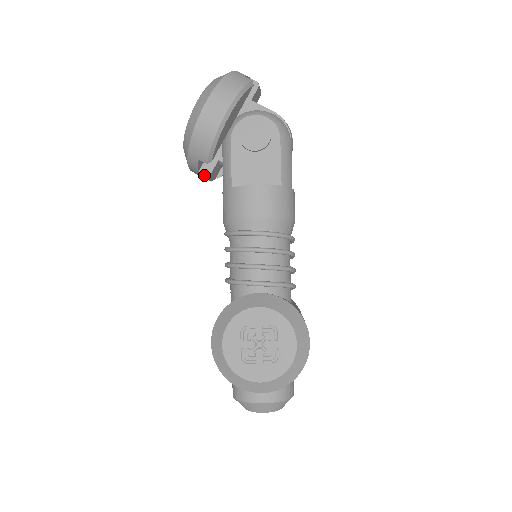
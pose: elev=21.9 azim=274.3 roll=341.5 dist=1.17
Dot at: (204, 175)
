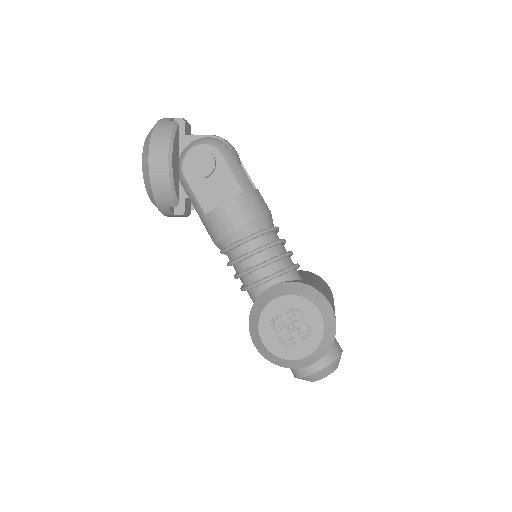
Dot at: (180, 215)
